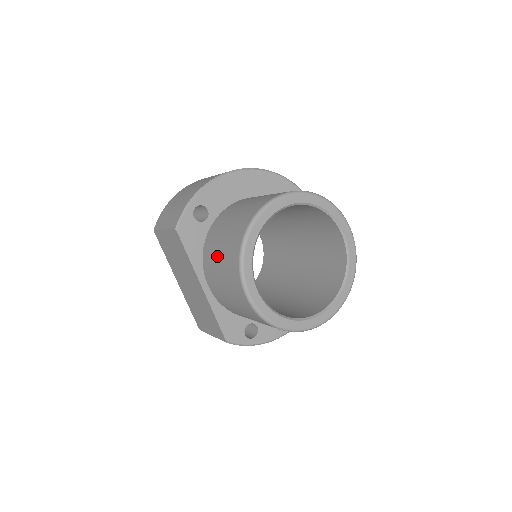
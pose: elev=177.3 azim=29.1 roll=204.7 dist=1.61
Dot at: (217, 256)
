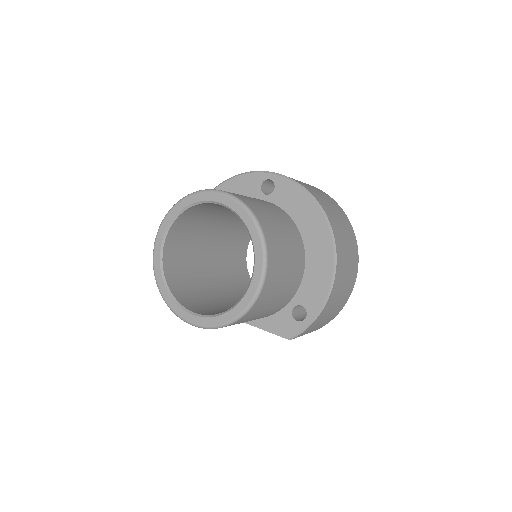
Dot at: occluded
